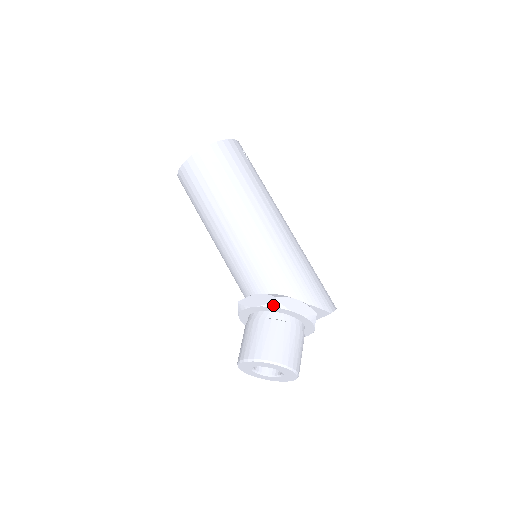
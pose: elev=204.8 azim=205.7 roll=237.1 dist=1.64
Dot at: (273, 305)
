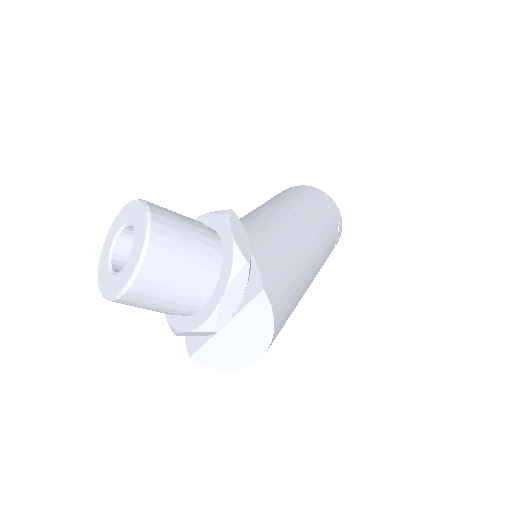
Dot at: (221, 213)
